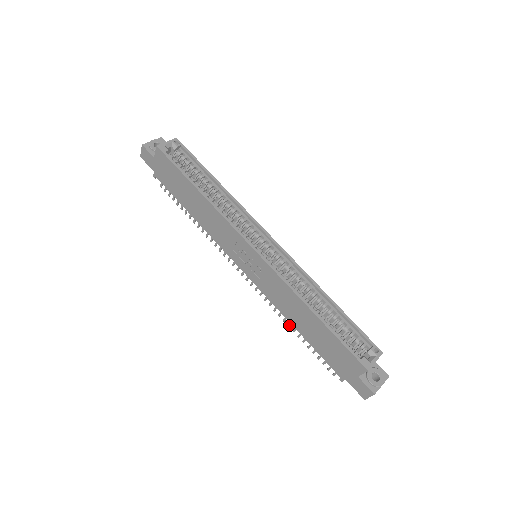
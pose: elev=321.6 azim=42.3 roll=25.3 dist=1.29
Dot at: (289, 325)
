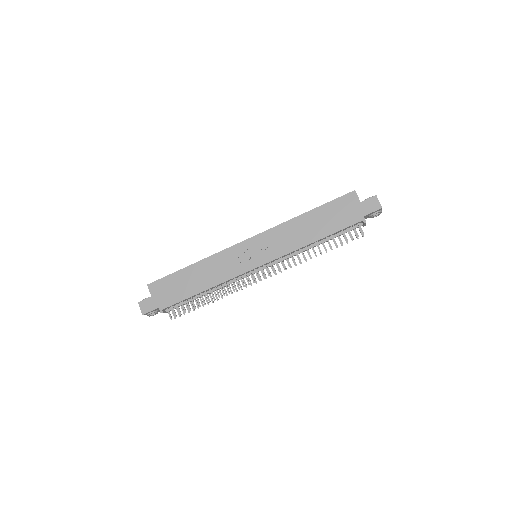
Dot at: (314, 253)
